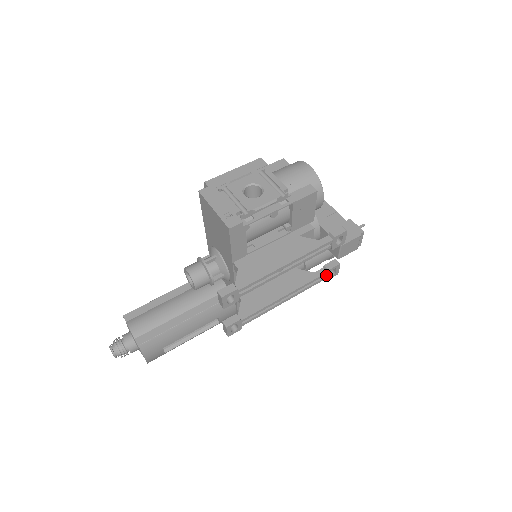
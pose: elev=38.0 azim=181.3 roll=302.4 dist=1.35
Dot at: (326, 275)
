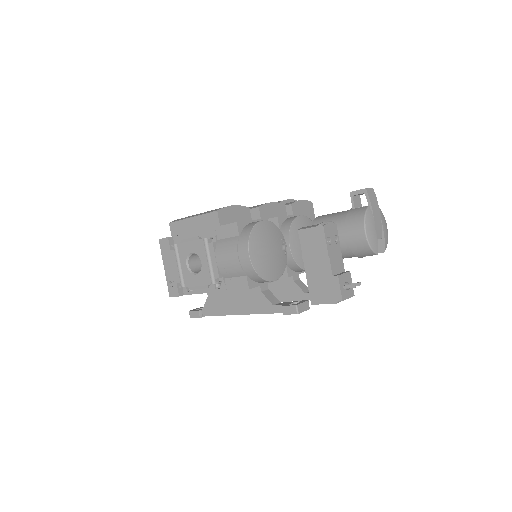
Dot at: occluded
